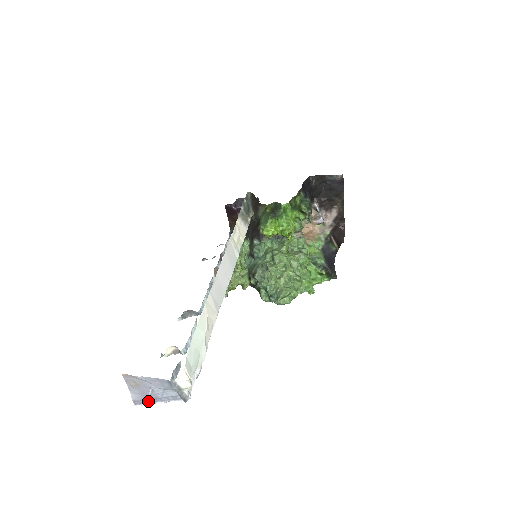
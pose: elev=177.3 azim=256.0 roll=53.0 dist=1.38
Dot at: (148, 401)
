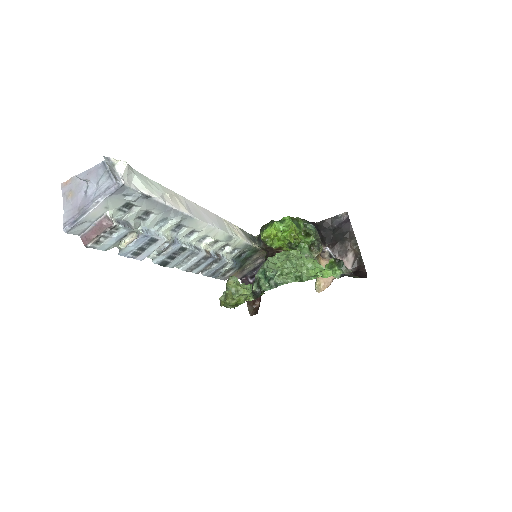
Dot at: (79, 215)
